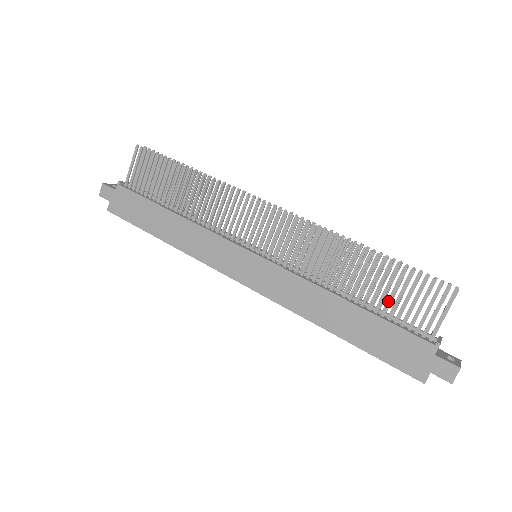
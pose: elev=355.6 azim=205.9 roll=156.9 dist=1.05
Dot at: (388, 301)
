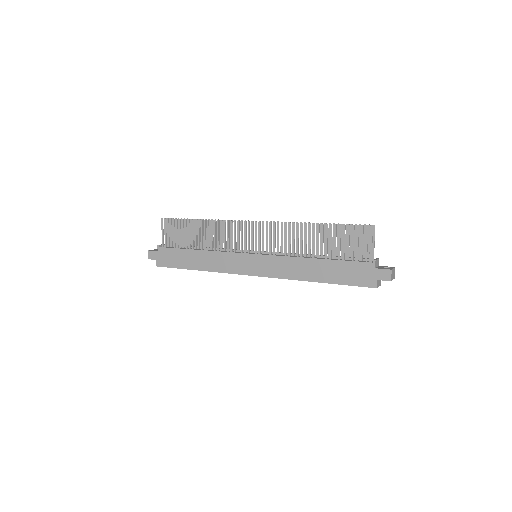
Dot at: (339, 249)
